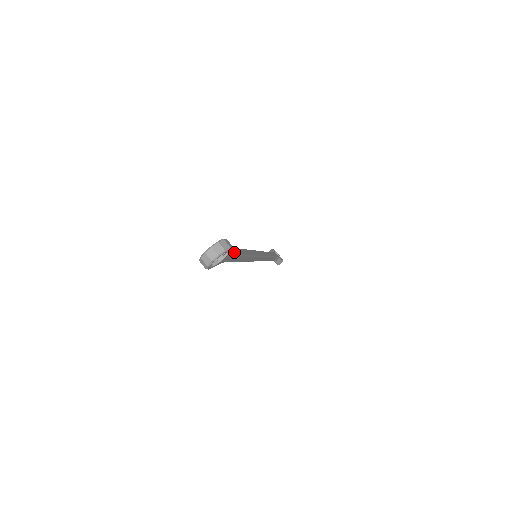
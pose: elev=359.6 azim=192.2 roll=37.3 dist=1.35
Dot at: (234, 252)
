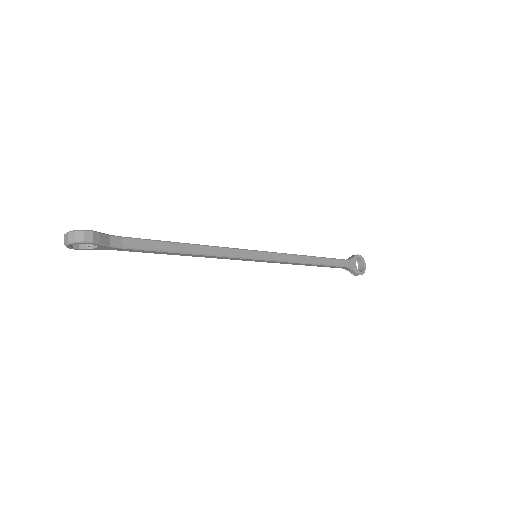
Dot at: (138, 245)
